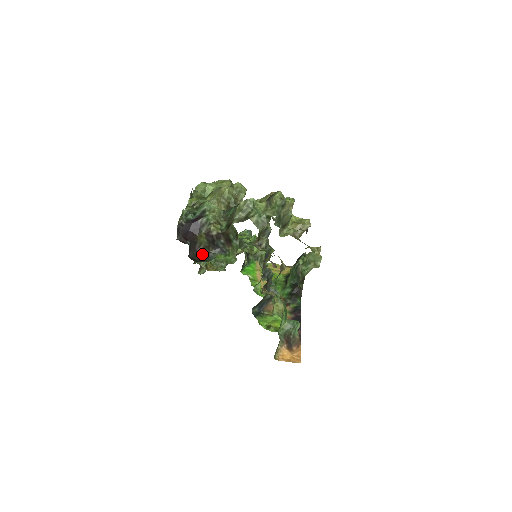
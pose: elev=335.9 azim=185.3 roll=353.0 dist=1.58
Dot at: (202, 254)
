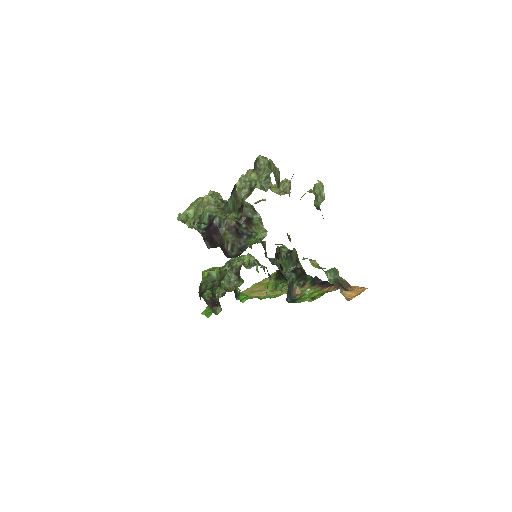
Dot at: (235, 250)
